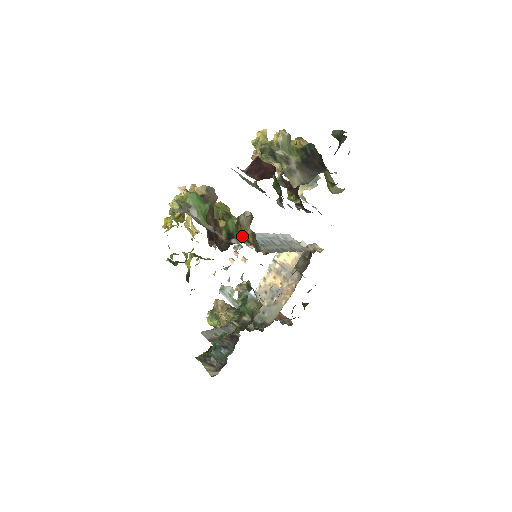
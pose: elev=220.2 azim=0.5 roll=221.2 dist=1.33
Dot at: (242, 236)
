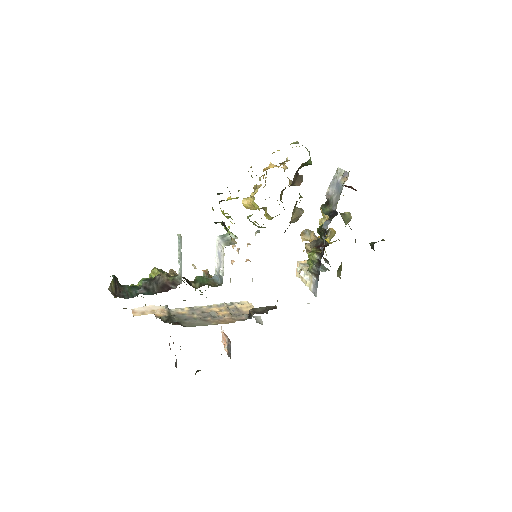
Dot at: occluded
